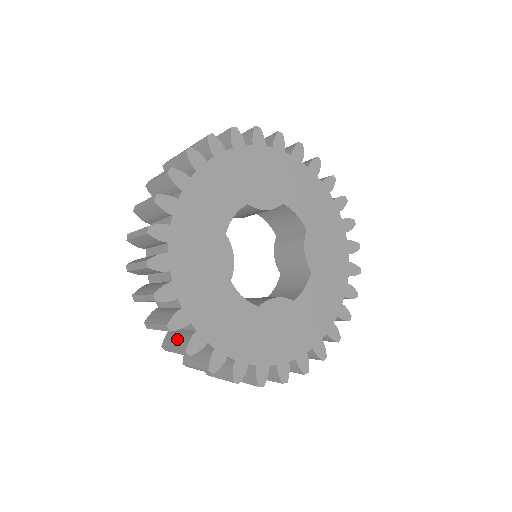
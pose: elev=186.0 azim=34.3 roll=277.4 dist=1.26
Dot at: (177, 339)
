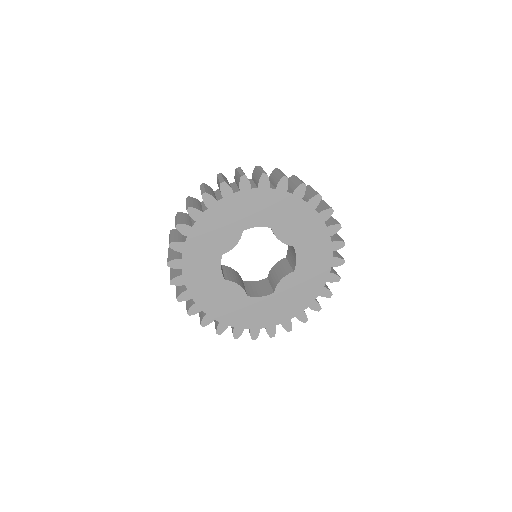
Dot at: occluded
